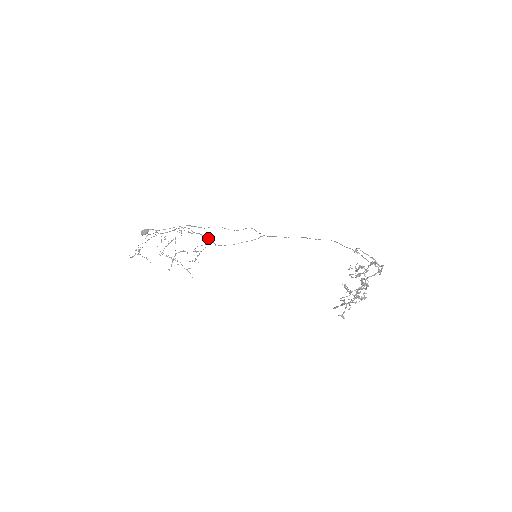
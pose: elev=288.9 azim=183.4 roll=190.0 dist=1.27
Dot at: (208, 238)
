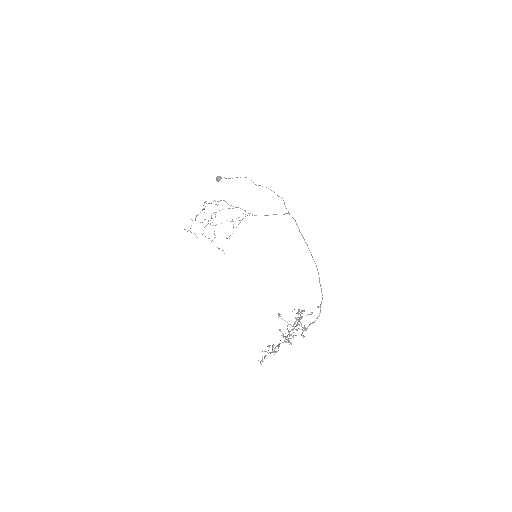
Dot at: (245, 210)
